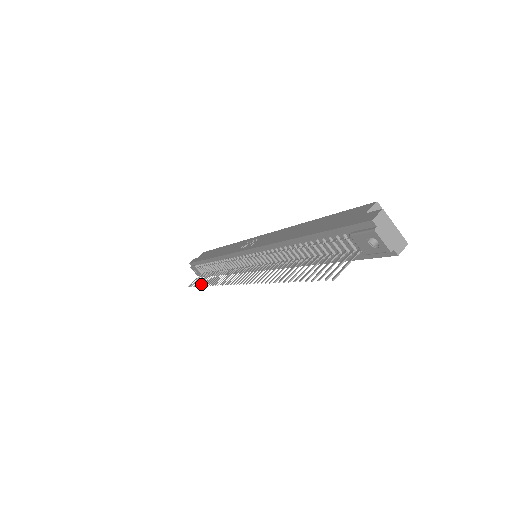
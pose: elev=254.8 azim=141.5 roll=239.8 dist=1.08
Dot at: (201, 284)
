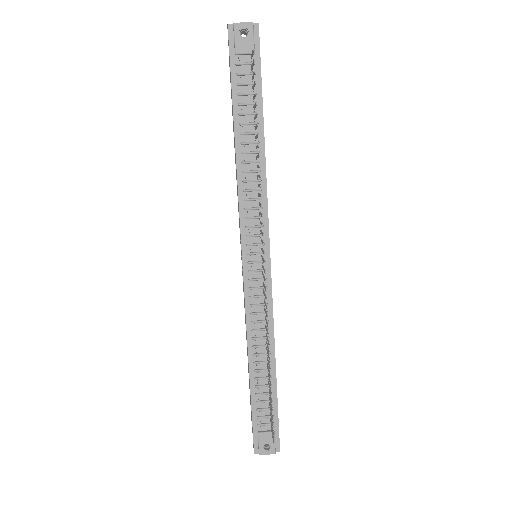
Dot at: occluded
